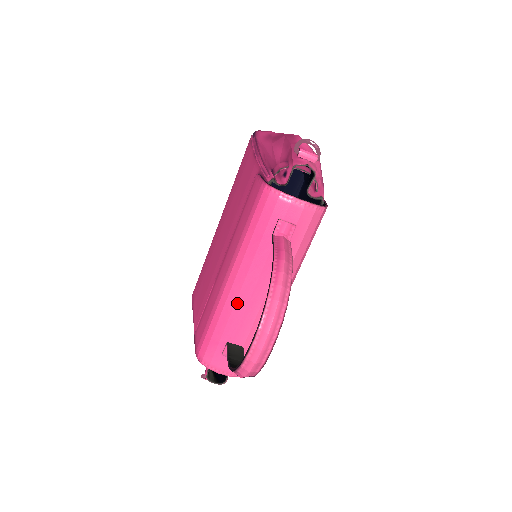
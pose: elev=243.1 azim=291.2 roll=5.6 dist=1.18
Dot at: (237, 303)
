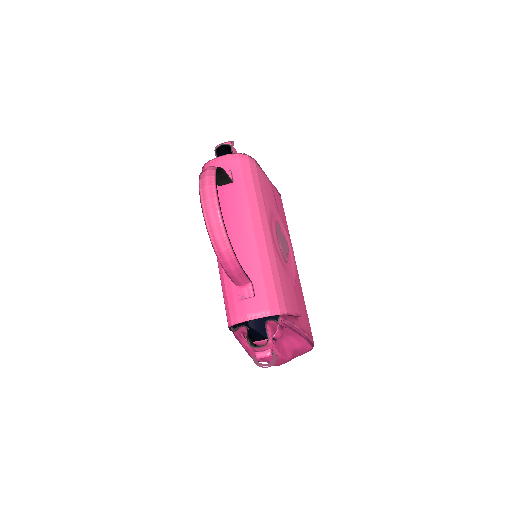
Dot at: occluded
